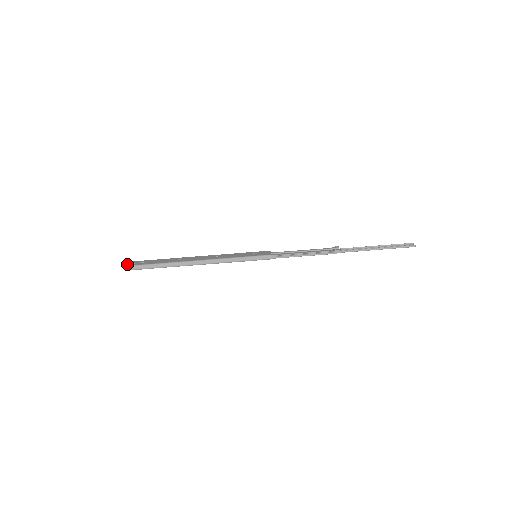
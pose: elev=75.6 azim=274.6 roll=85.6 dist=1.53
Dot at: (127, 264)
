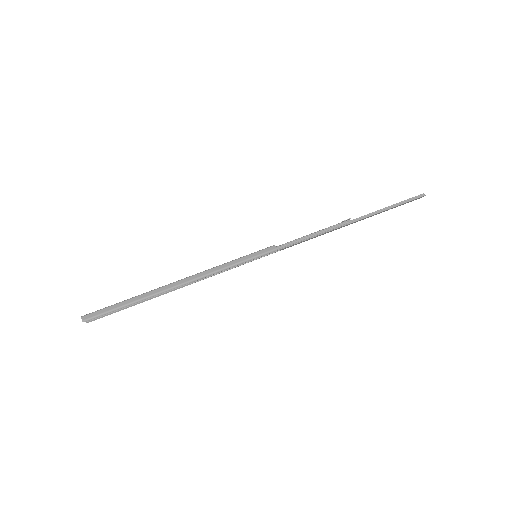
Dot at: (85, 315)
